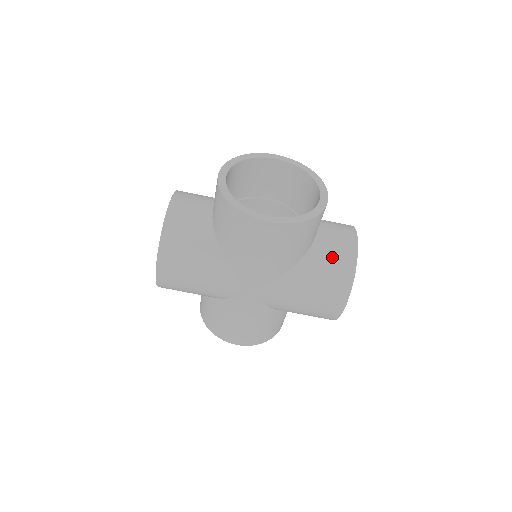
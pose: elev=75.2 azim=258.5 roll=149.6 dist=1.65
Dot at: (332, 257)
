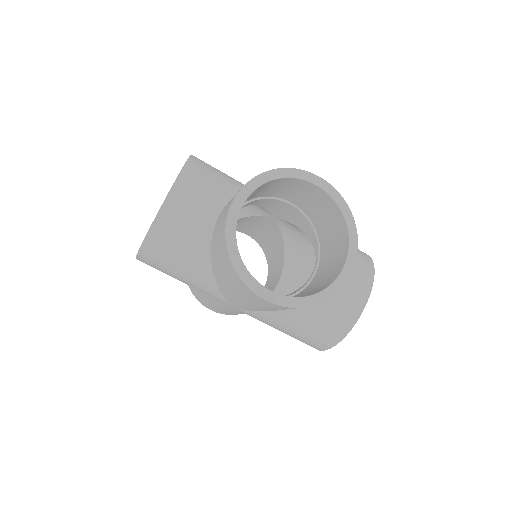
Dot at: (330, 313)
